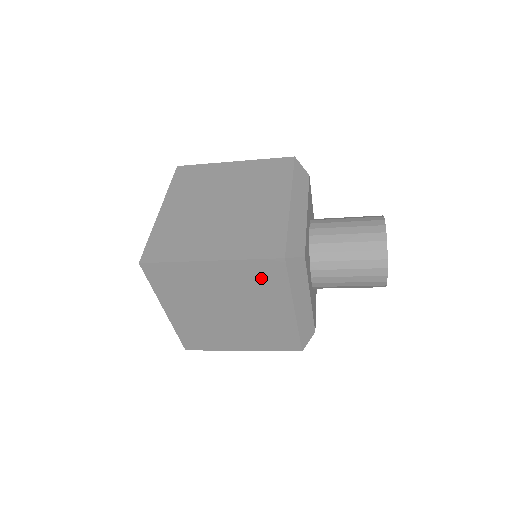
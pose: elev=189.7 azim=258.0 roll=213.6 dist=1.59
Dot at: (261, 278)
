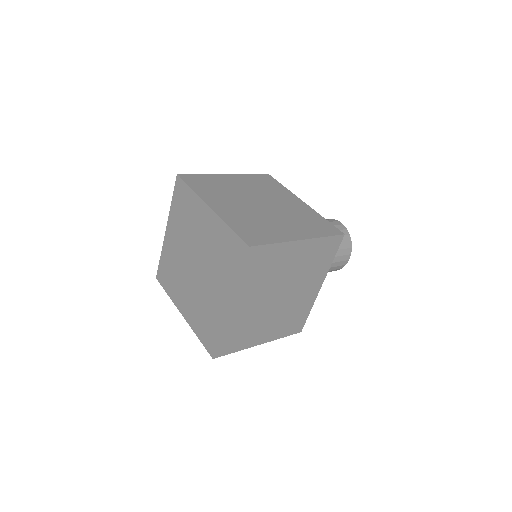
Dot at: occluded
